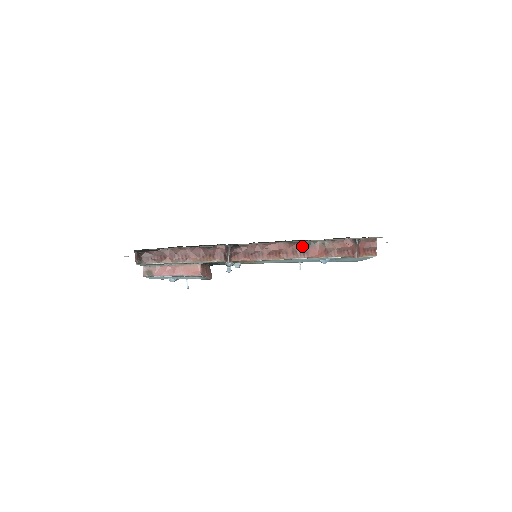
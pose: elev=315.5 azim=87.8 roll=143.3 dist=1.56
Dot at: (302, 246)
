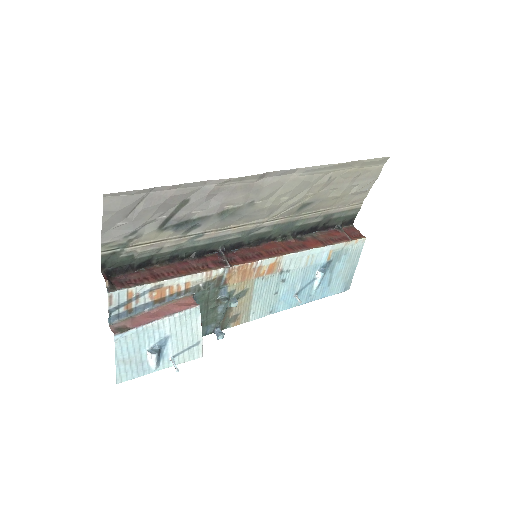
Dot at: (295, 242)
